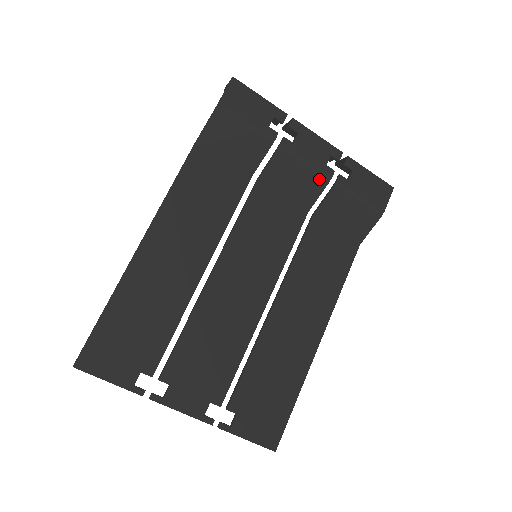
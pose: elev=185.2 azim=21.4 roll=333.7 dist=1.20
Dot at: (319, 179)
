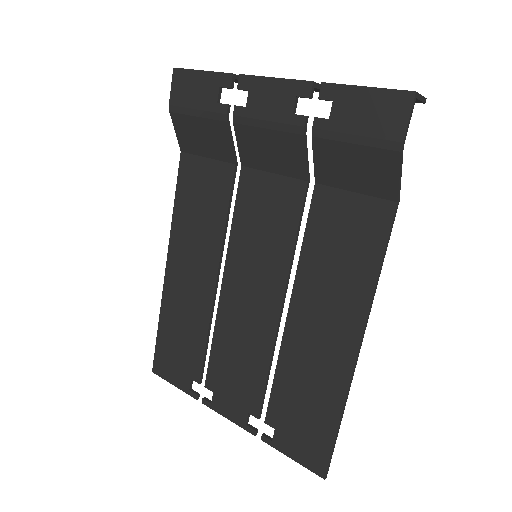
Dot at: (291, 137)
